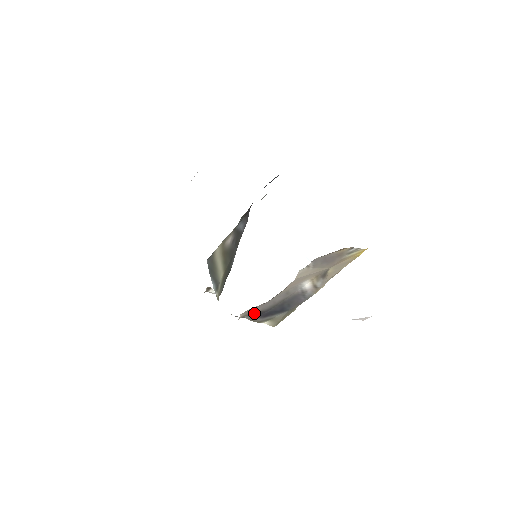
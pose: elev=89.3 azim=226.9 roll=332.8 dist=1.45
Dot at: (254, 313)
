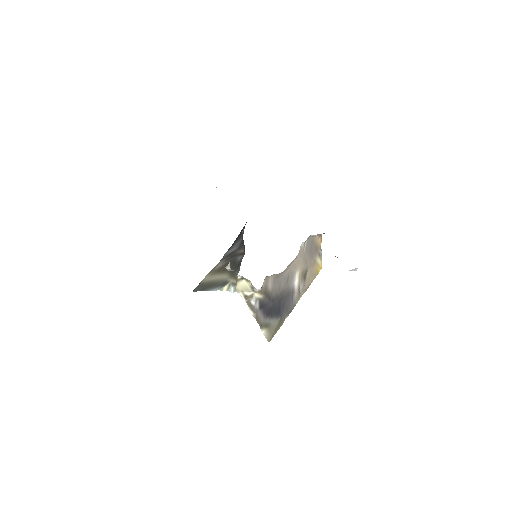
Dot at: (265, 297)
